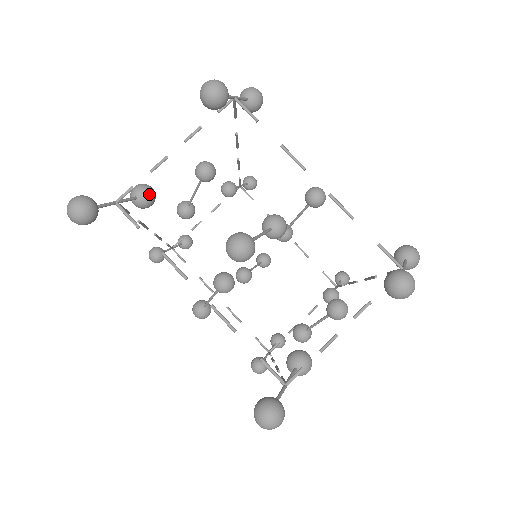
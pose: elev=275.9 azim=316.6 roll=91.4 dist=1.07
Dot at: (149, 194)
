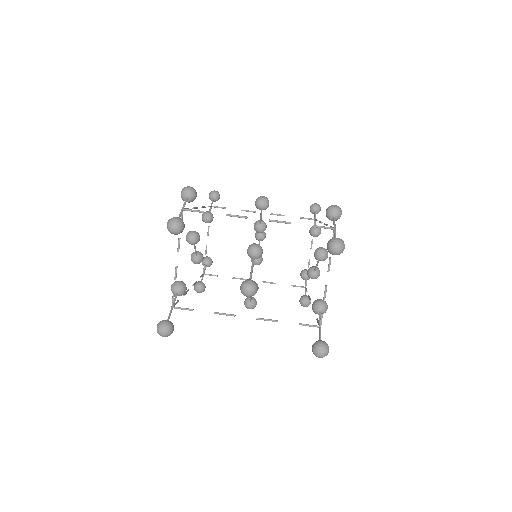
Dot at: (181, 286)
